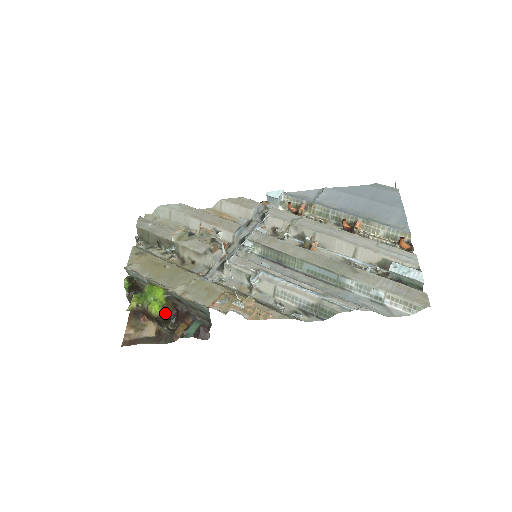
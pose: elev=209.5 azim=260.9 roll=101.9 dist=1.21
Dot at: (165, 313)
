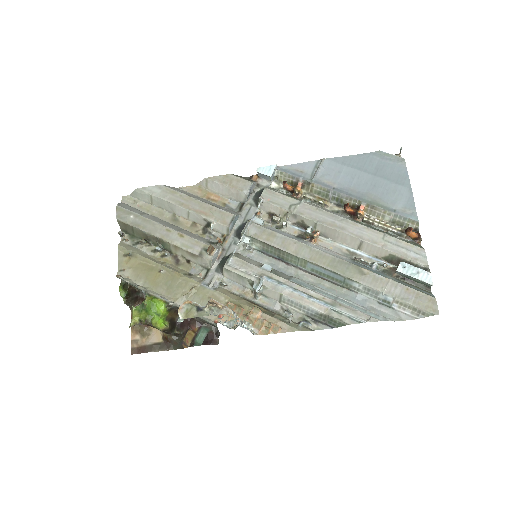
Dot at: (170, 323)
